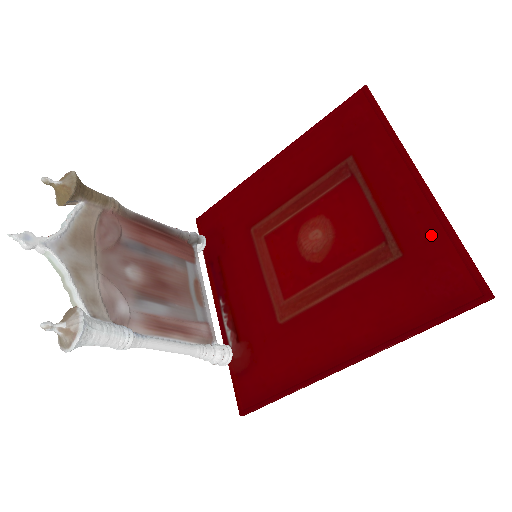
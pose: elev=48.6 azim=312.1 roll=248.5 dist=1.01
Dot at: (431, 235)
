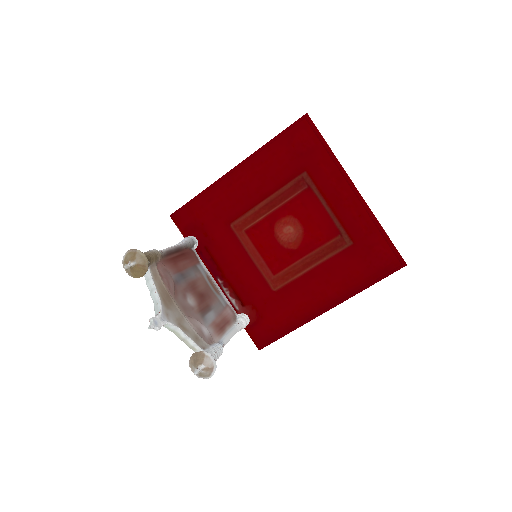
Dot at: (369, 231)
